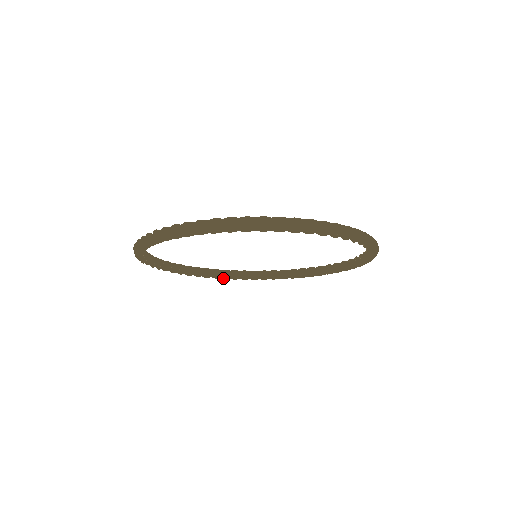
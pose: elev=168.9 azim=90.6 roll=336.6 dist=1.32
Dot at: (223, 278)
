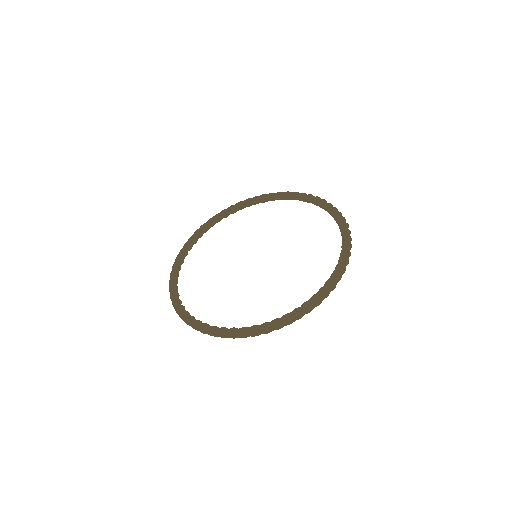
Dot at: occluded
